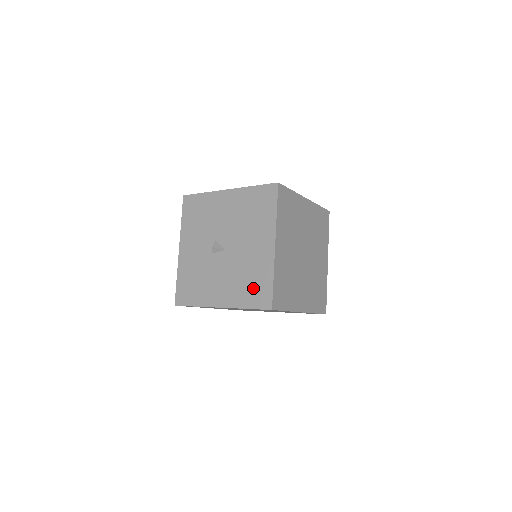
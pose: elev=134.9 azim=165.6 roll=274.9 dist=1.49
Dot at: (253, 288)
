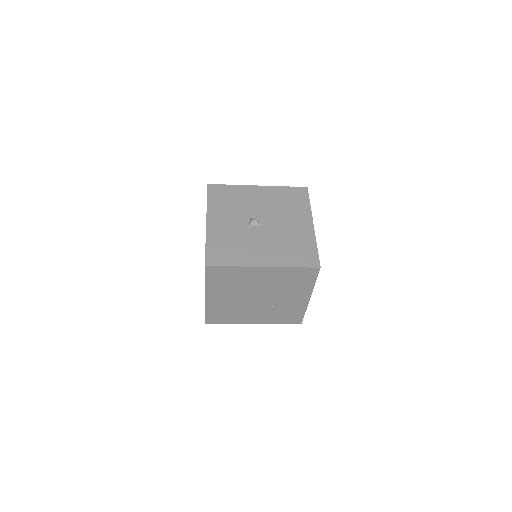
Dot at: (298, 252)
